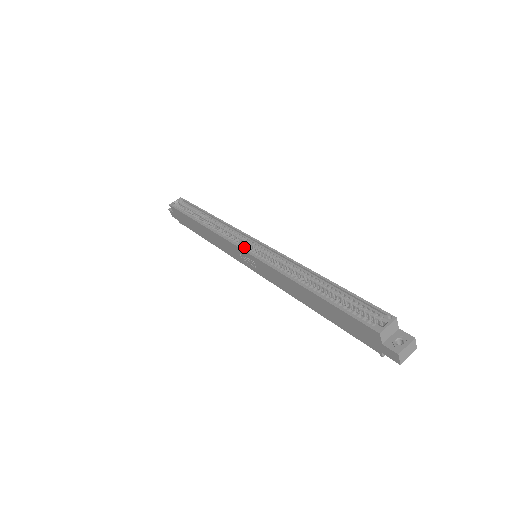
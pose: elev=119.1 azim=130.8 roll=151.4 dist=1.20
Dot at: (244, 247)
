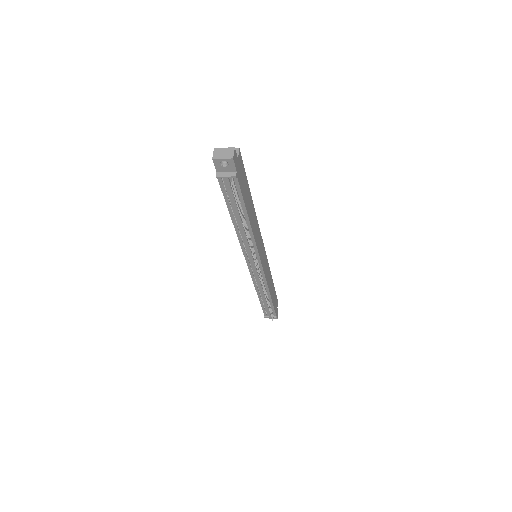
Dot at: occluded
